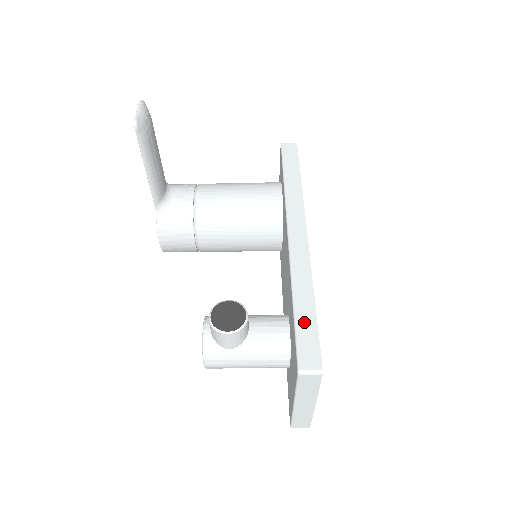
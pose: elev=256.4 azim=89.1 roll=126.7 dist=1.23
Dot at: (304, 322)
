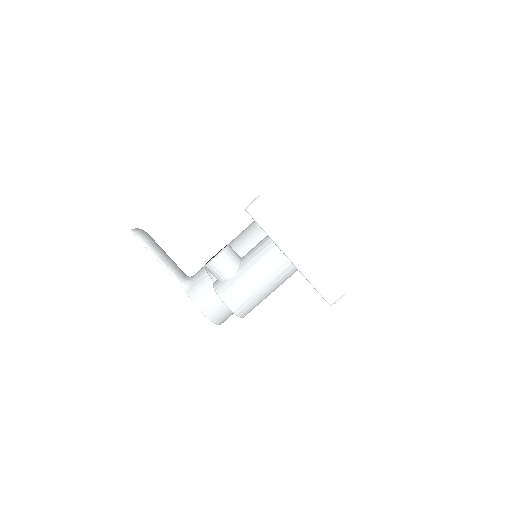
Dot at: occluded
